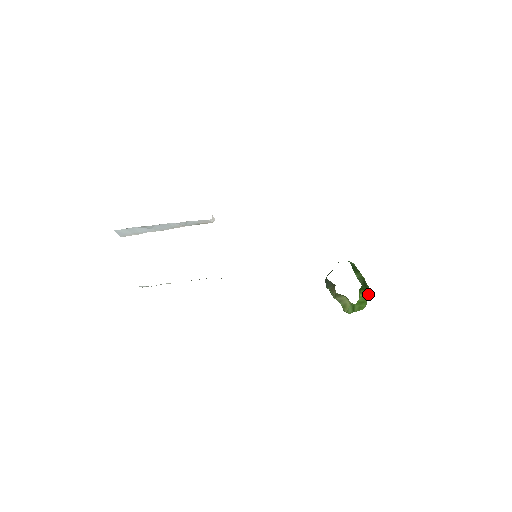
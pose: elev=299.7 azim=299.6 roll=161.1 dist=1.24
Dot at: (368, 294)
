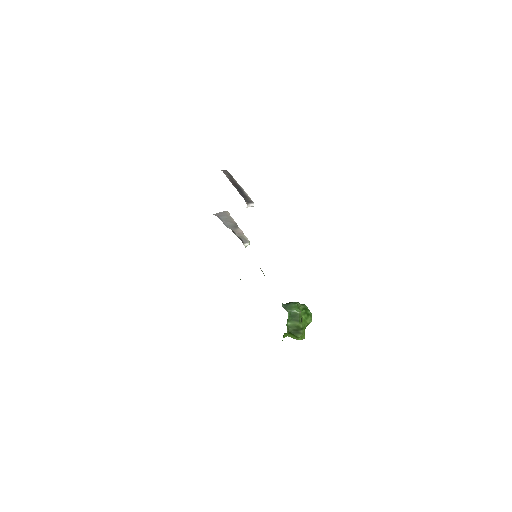
Dot at: (297, 338)
